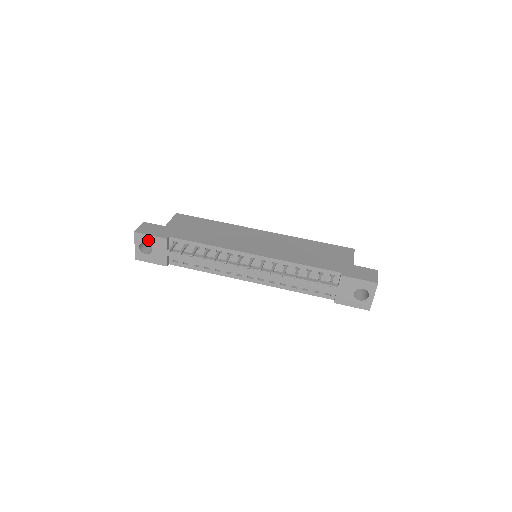
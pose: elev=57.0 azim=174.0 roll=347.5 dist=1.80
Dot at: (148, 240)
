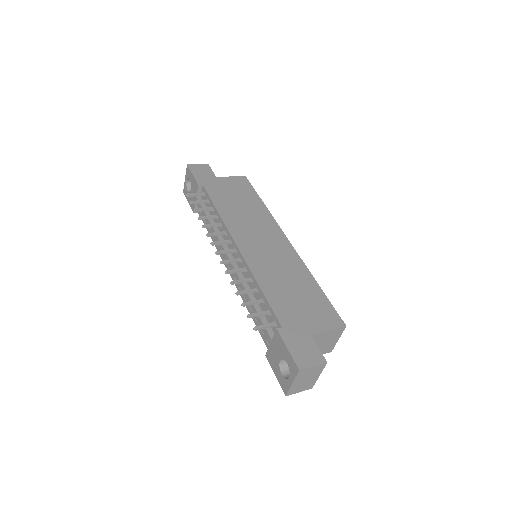
Dot at: (191, 178)
